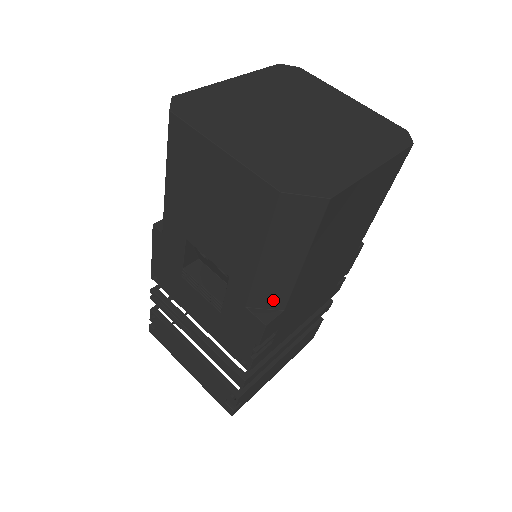
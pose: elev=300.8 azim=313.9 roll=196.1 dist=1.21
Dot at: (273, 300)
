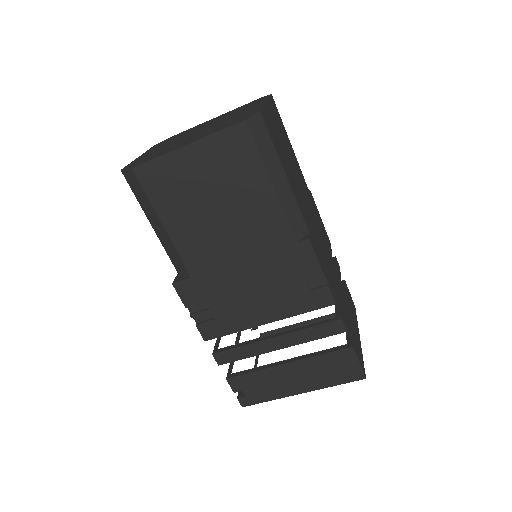
Dot at: (181, 266)
